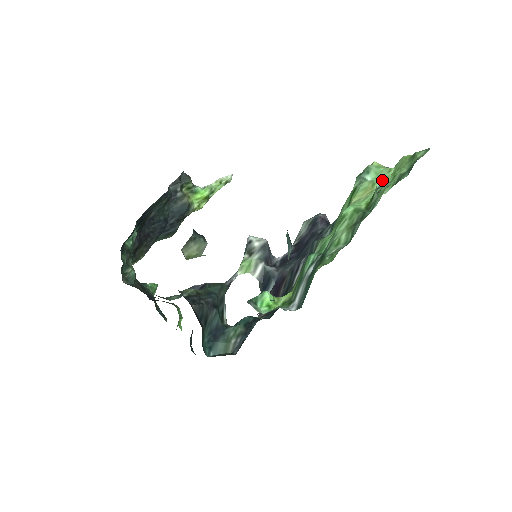
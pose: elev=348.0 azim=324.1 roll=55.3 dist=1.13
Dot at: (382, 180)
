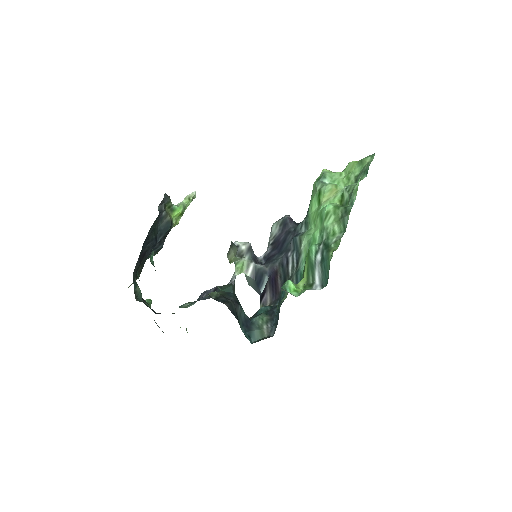
Dot at: (339, 182)
